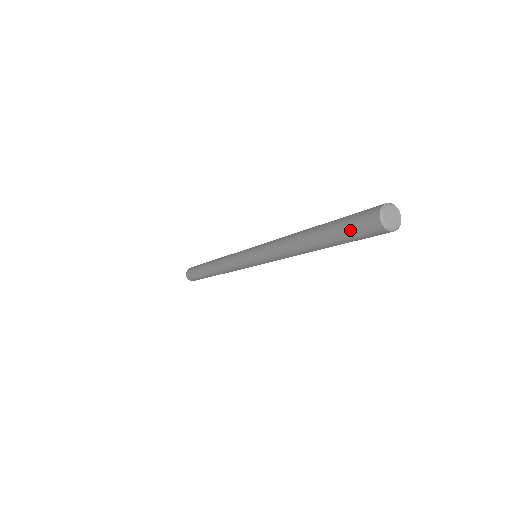
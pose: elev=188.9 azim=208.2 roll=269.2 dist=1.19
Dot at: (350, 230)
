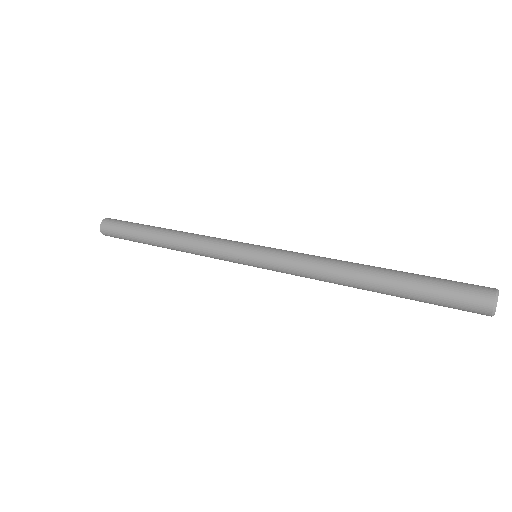
Dot at: (444, 306)
